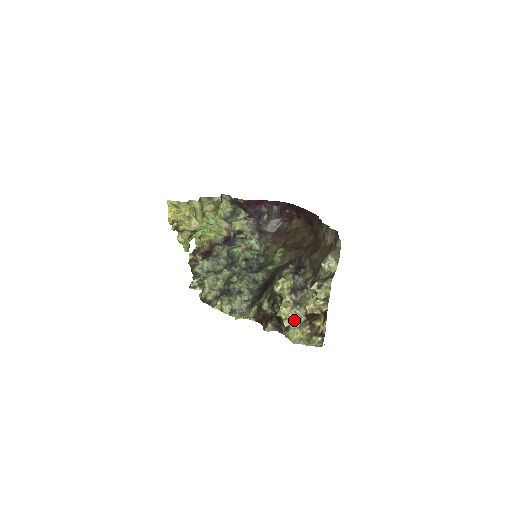
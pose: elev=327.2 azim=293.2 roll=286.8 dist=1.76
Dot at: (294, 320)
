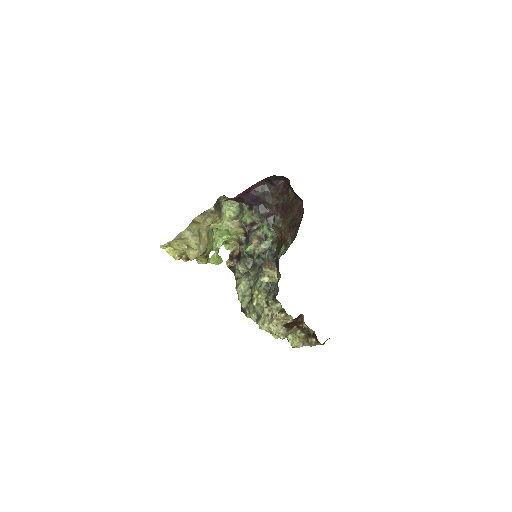
Dot at: (275, 334)
